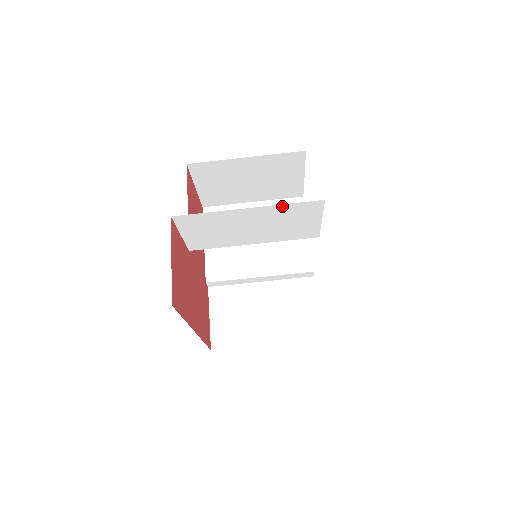
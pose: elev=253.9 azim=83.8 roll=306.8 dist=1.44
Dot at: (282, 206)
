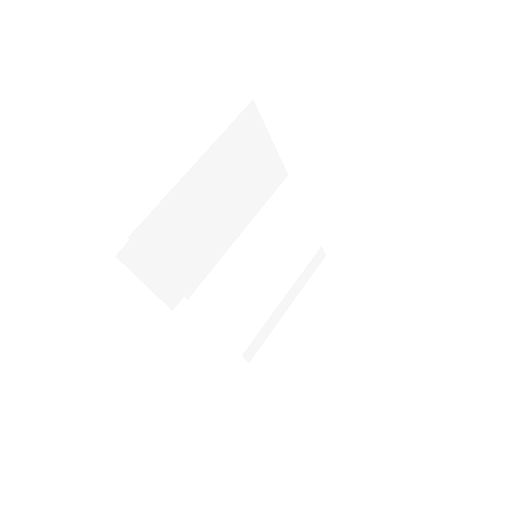
Dot at: (223, 138)
